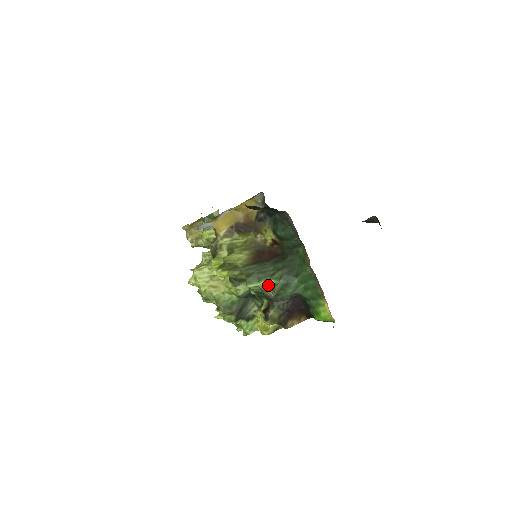
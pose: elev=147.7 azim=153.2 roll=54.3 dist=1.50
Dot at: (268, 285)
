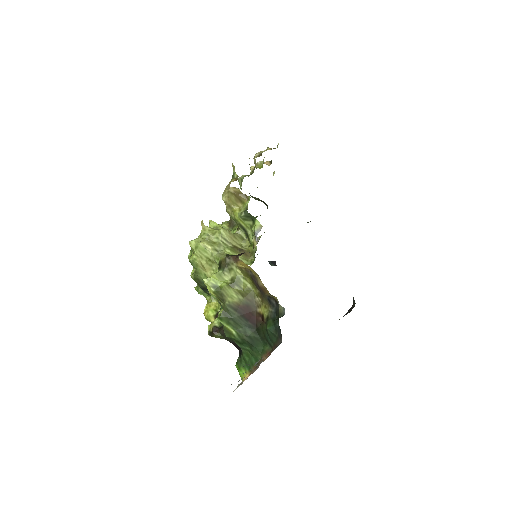
Dot at: (230, 331)
